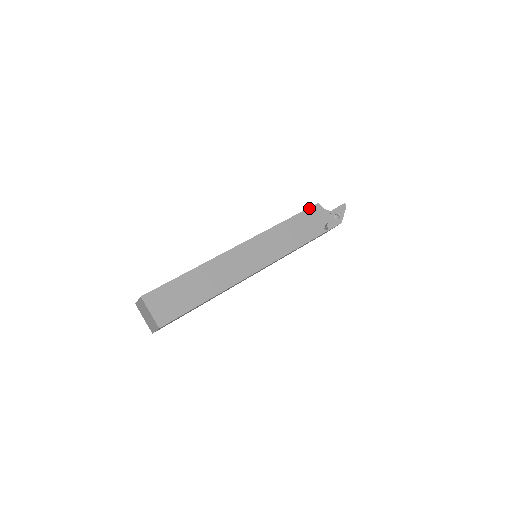
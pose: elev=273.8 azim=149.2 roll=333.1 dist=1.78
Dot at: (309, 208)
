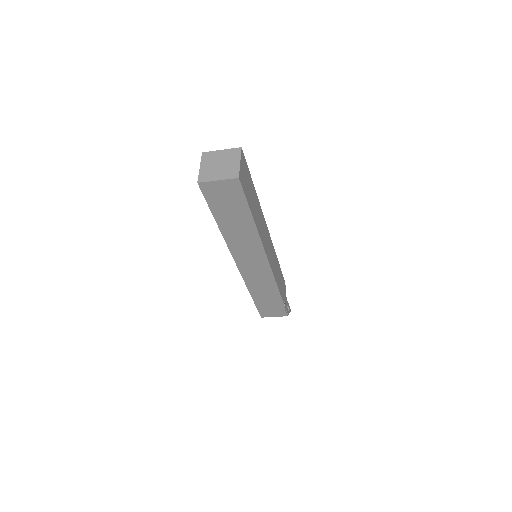
Dot at: (284, 280)
